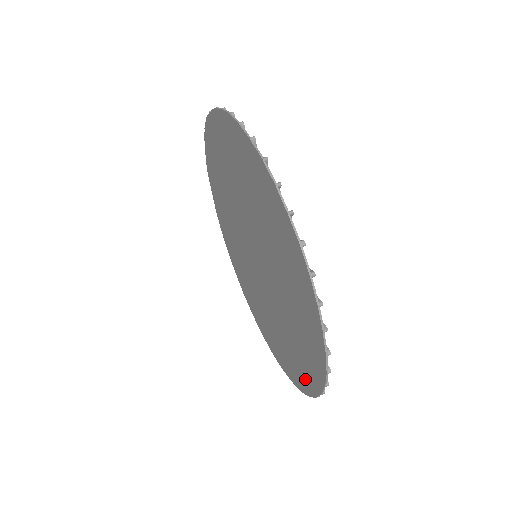
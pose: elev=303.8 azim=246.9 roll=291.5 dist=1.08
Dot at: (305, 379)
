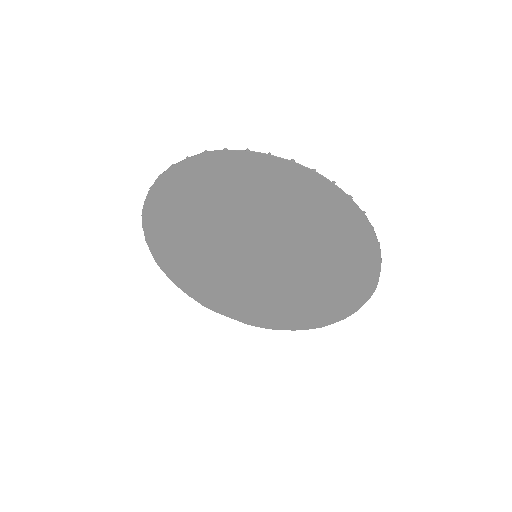
Dot at: (353, 227)
